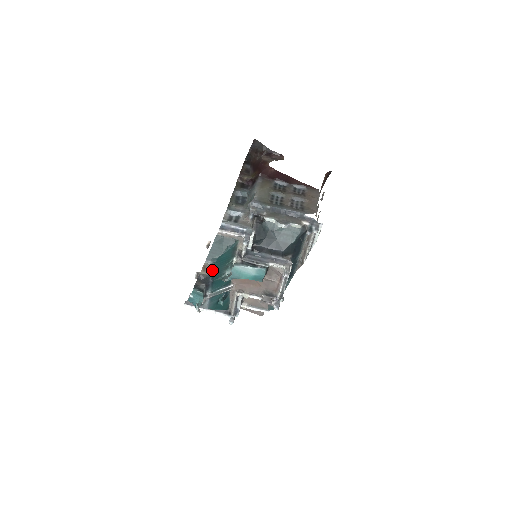
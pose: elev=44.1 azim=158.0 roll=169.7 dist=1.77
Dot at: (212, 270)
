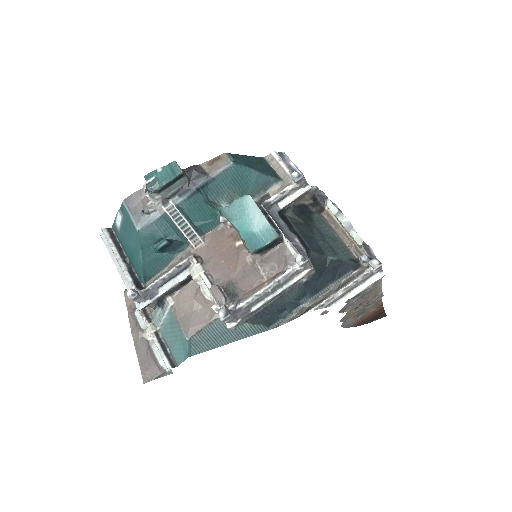
Dot at: (219, 172)
